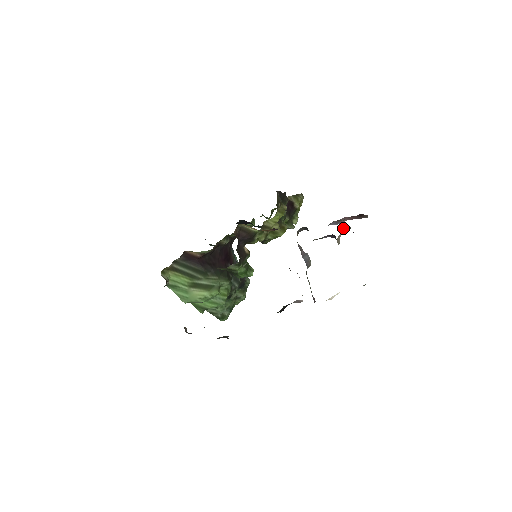
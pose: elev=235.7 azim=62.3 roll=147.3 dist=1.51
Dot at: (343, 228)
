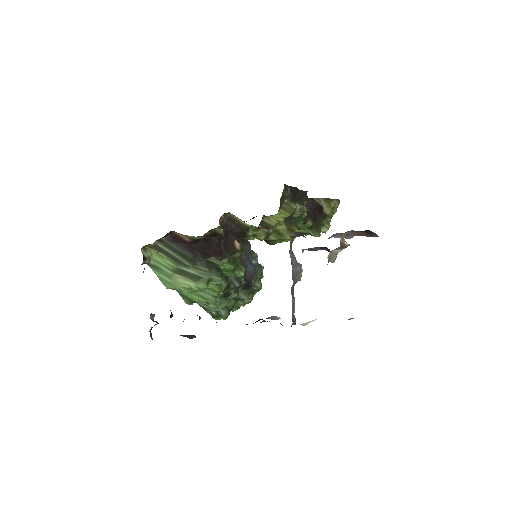
Dot at: (341, 242)
